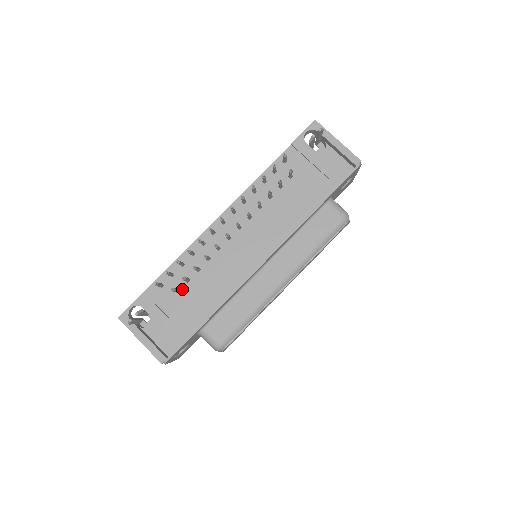
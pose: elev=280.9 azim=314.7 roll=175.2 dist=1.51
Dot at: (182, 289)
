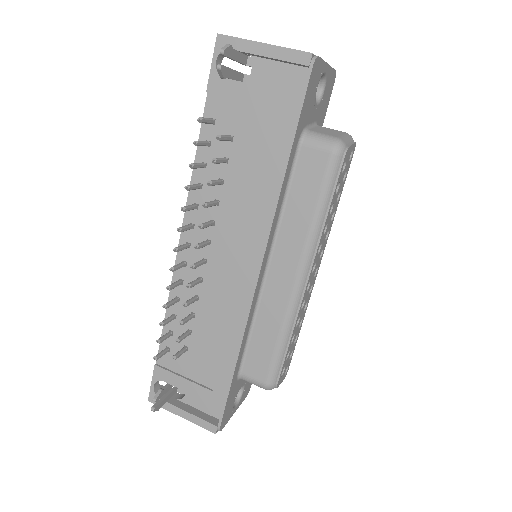
Dot at: (190, 344)
